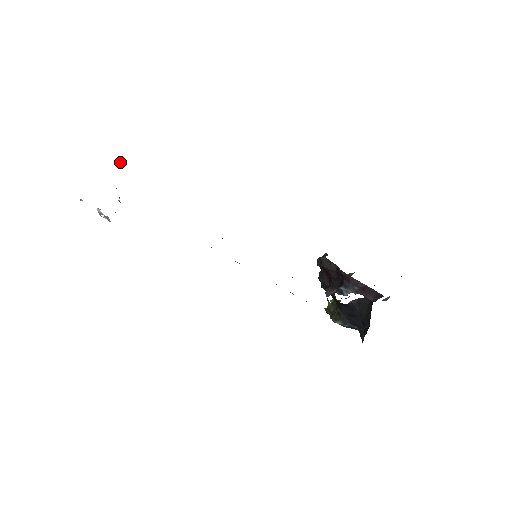
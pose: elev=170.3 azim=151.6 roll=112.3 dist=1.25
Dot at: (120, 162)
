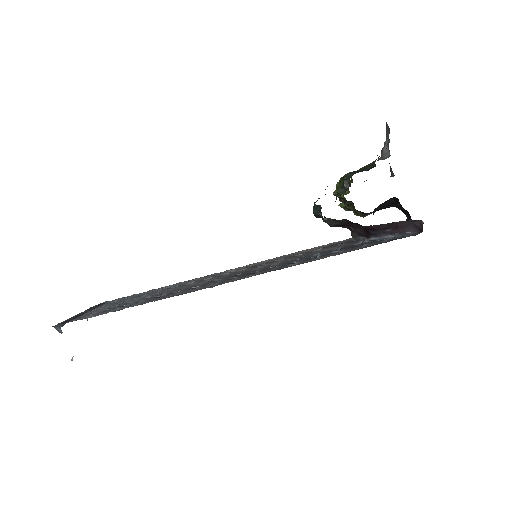
Dot at: (58, 327)
